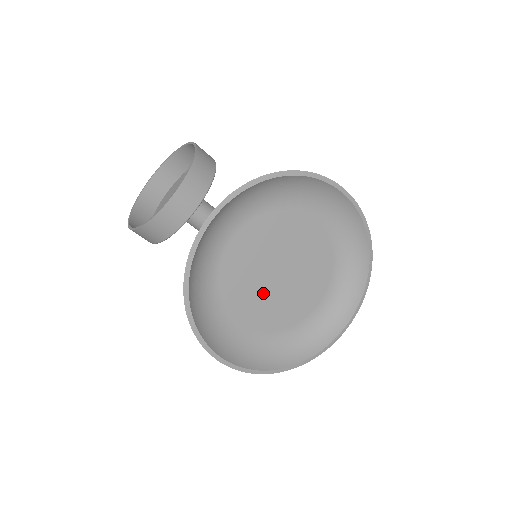
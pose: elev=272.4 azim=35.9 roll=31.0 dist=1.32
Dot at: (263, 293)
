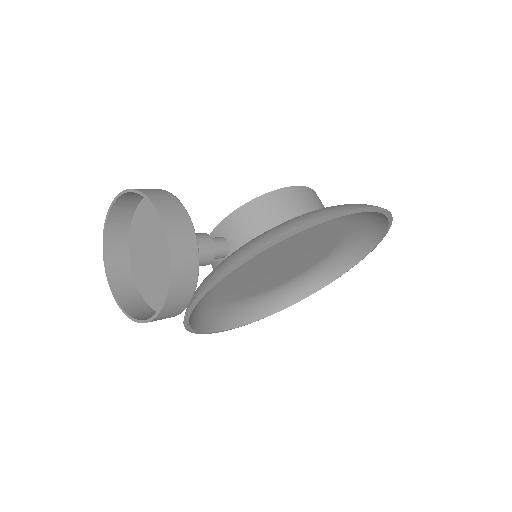
Dot at: (266, 277)
